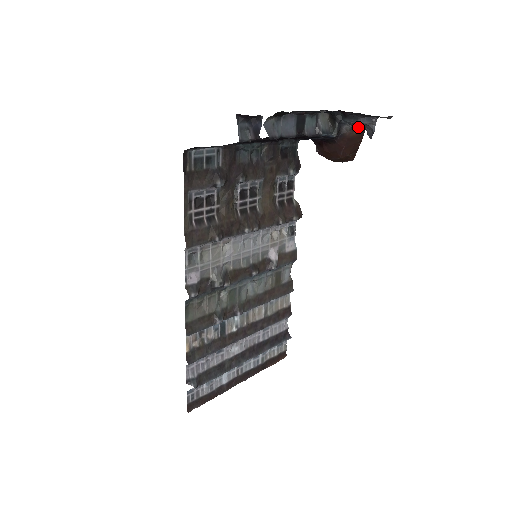
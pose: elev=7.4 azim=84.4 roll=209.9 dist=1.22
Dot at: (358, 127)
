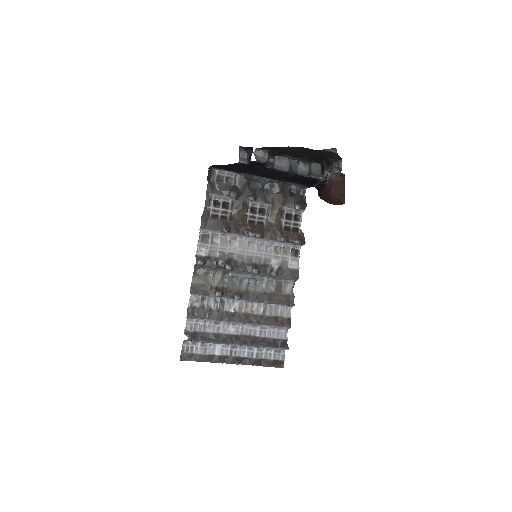
Dot at: (337, 172)
